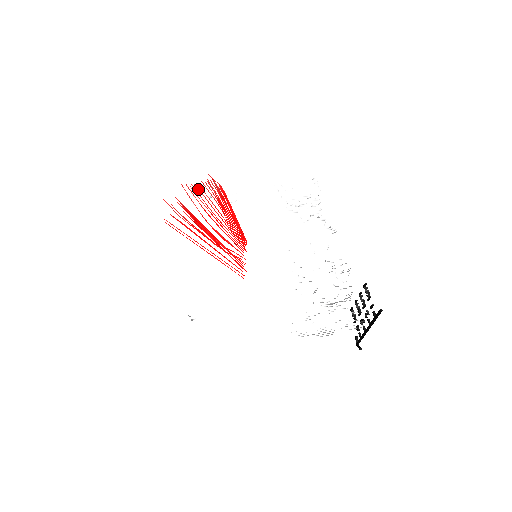
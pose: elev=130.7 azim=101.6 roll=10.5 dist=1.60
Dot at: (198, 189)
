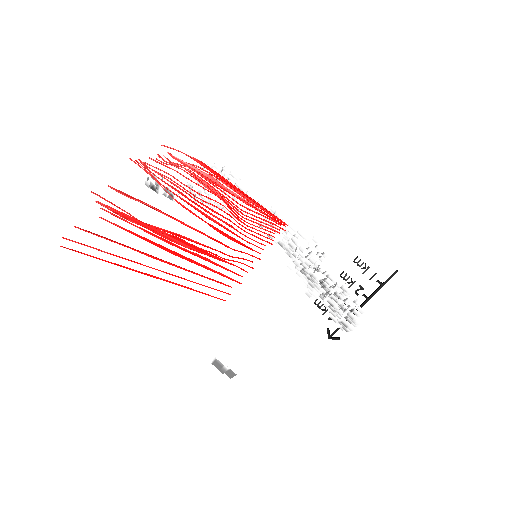
Dot at: (152, 169)
